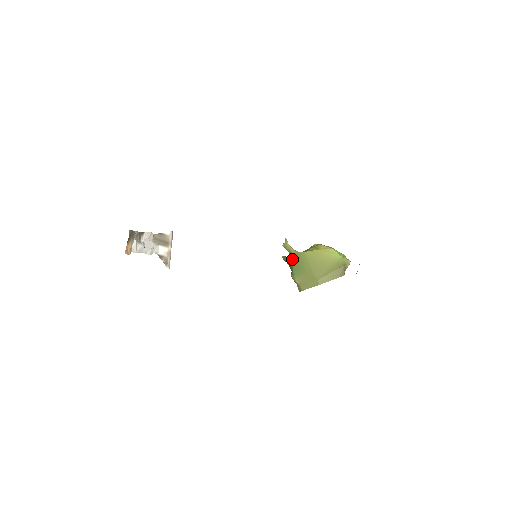
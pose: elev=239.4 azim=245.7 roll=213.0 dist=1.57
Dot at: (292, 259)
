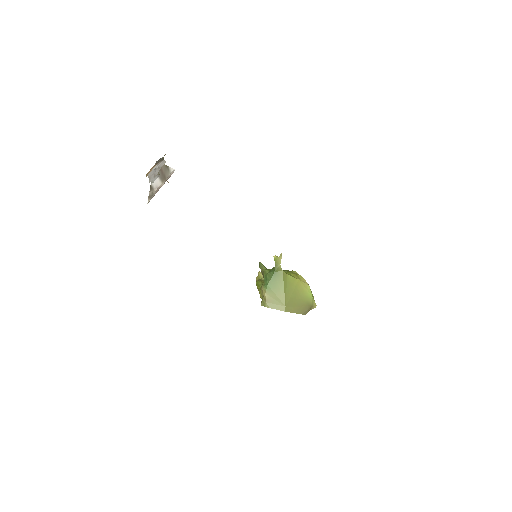
Dot at: (274, 274)
